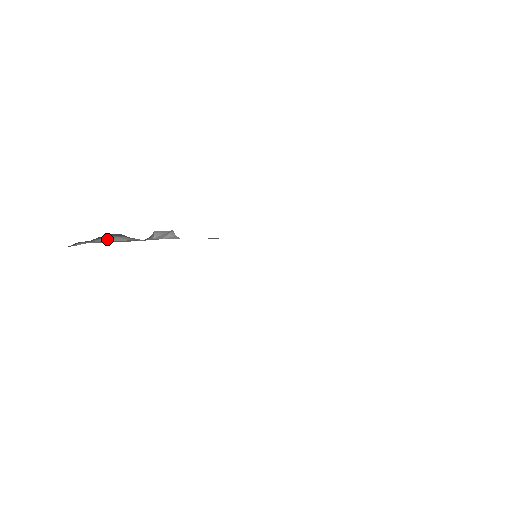
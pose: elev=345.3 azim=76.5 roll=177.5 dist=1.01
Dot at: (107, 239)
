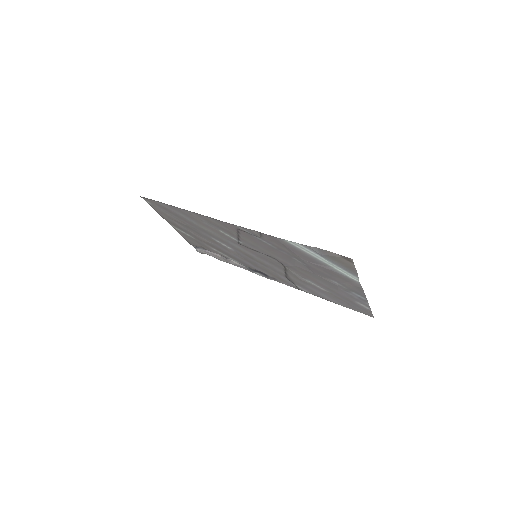
Dot at: (212, 252)
